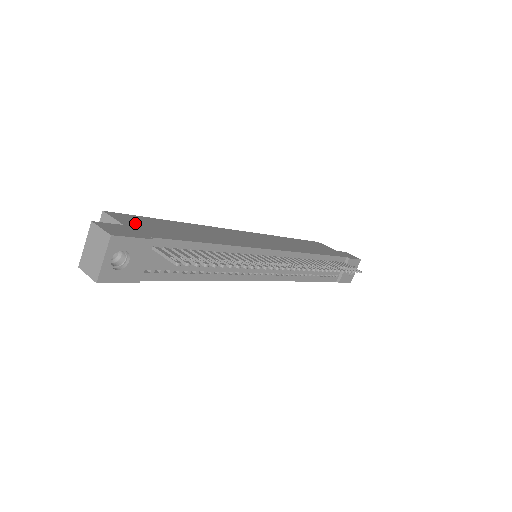
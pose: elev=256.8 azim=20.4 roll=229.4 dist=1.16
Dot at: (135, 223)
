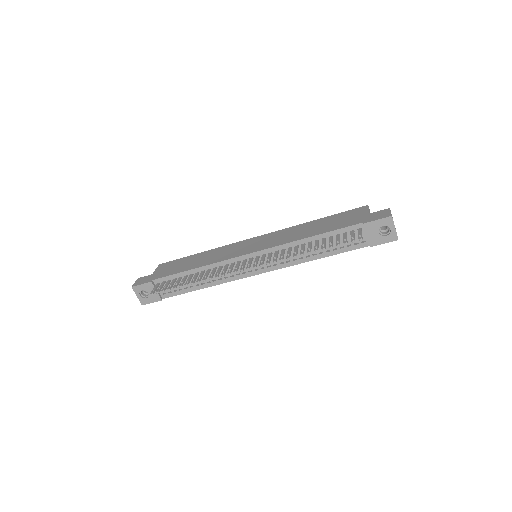
Dot at: (162, 269)
